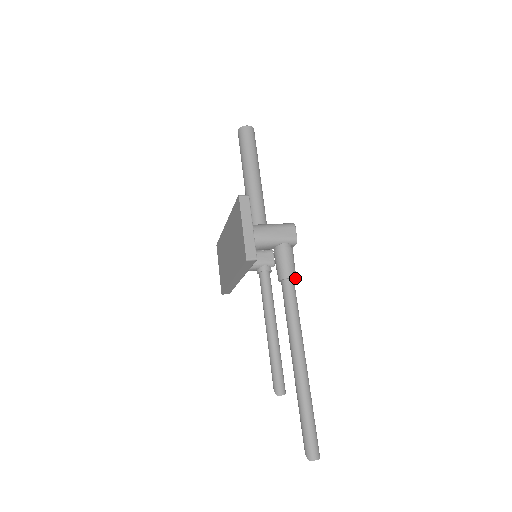
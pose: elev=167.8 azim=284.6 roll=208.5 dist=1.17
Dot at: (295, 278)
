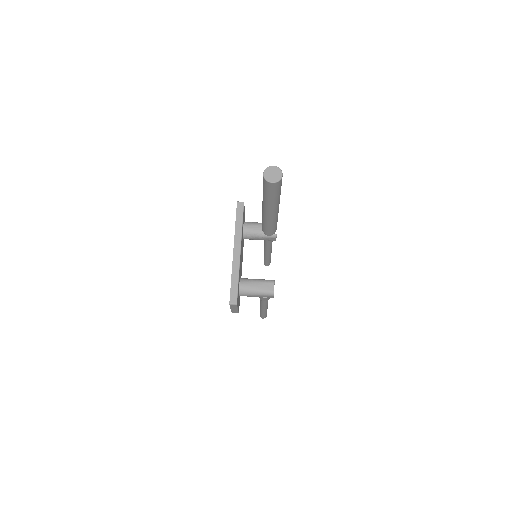
Dot at: occluded
